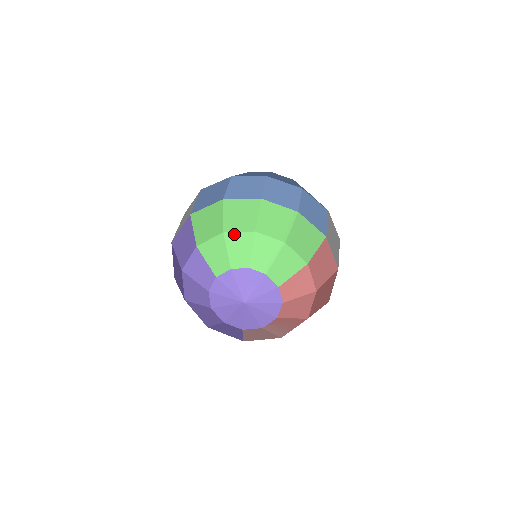
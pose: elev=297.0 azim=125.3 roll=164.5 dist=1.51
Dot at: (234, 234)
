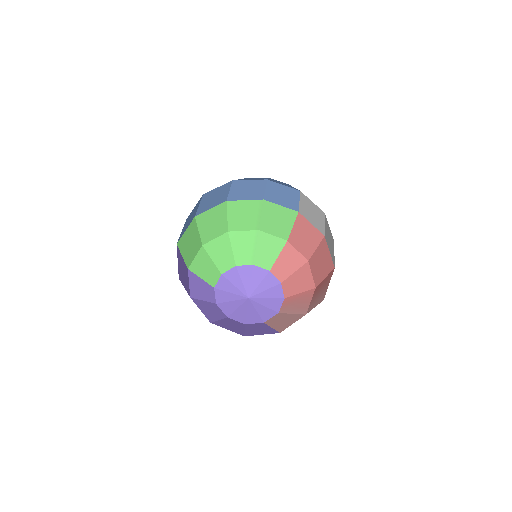
Dot at: (212, 242)
